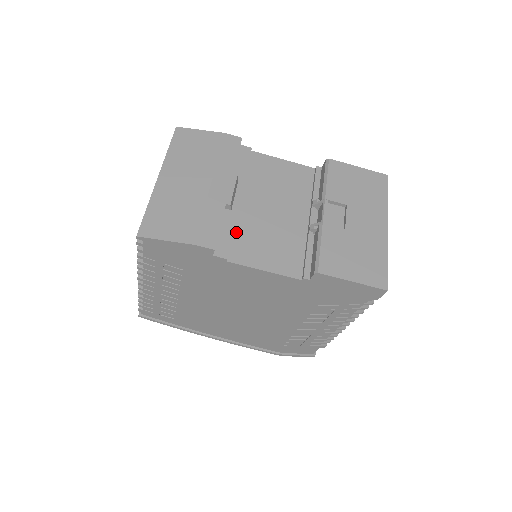
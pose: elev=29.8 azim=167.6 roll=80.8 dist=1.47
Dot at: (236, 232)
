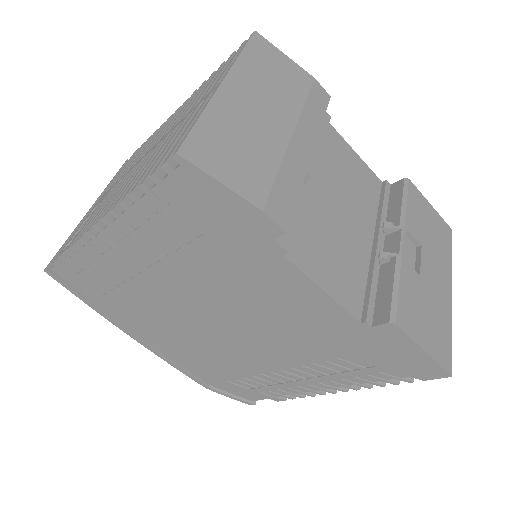
Dot at: (300, 218)
